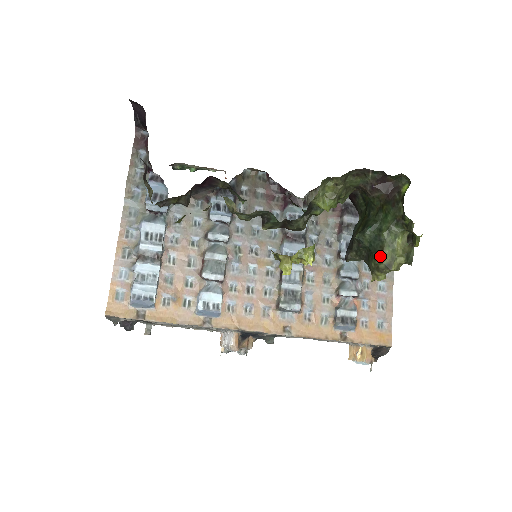
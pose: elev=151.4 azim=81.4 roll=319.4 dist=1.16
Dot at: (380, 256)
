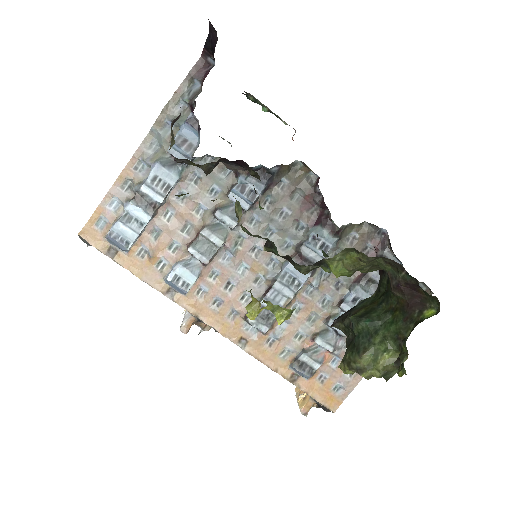
Dot at: (358, 356)
